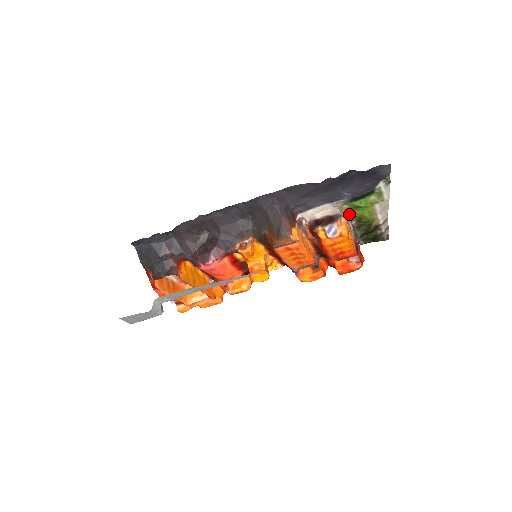
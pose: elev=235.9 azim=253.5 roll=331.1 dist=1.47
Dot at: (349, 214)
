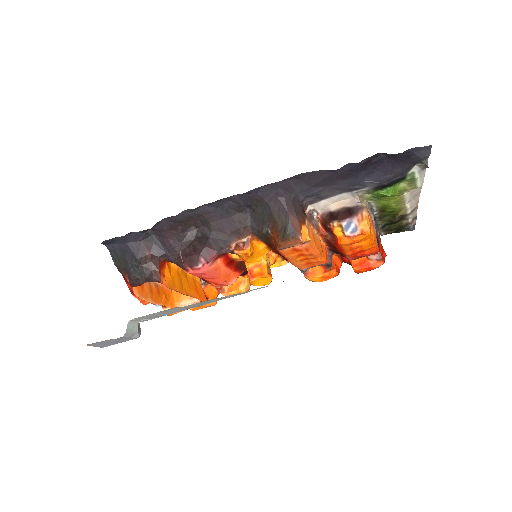
Dot at: (371, 204)
